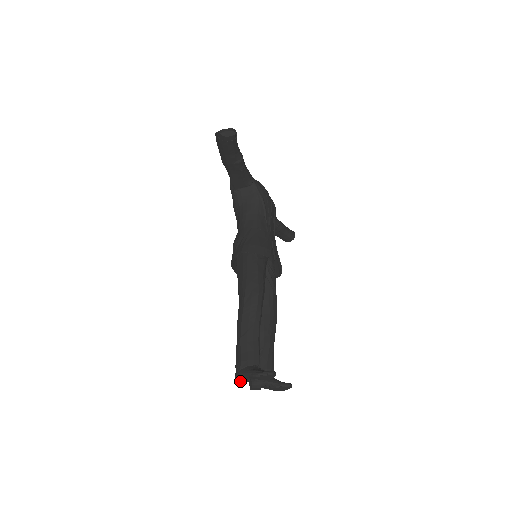
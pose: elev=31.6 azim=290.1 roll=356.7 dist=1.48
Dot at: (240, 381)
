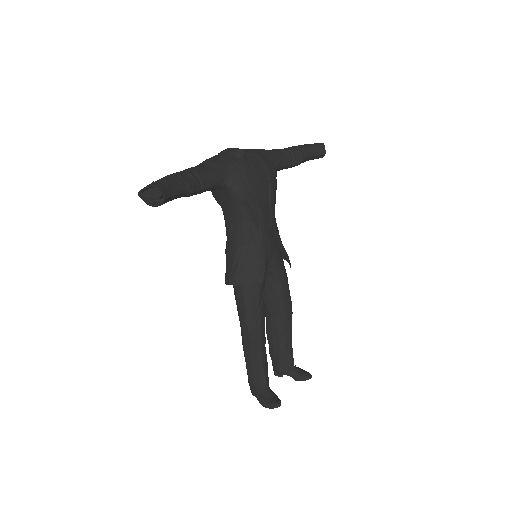
Dot at: occluded
